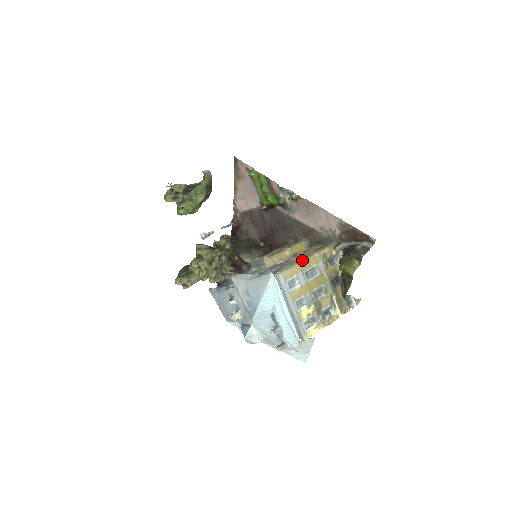
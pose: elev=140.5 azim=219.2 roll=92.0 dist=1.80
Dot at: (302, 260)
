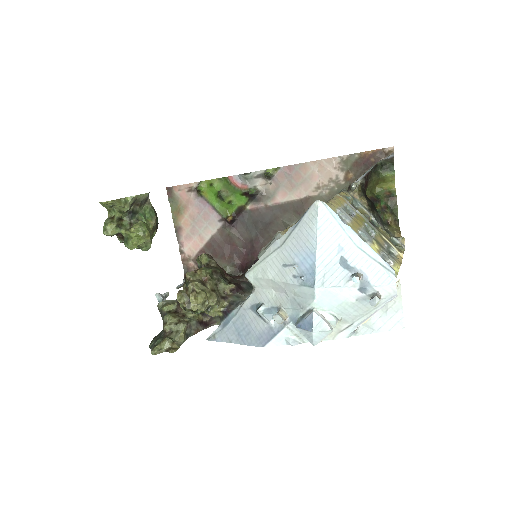
Dot at: (331, 199)
